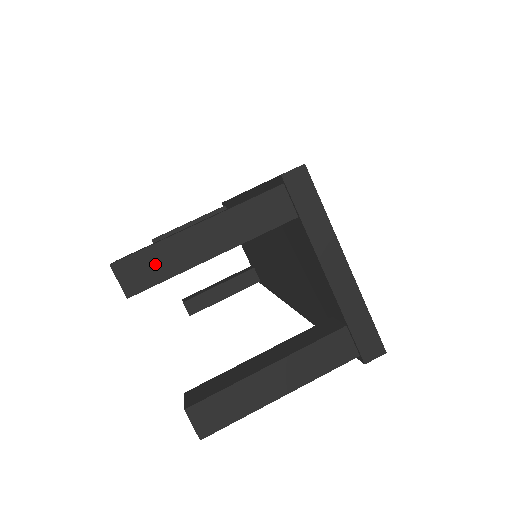
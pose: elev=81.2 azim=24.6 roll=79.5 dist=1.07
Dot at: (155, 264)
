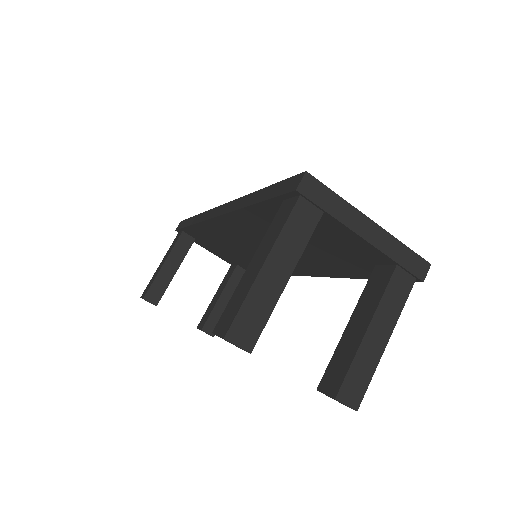
Dot at: (253, 315)
